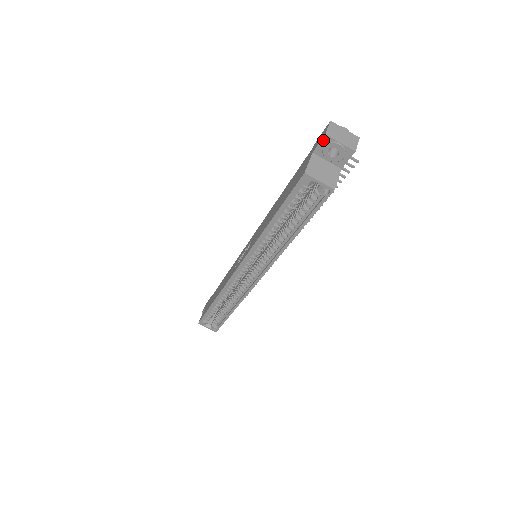
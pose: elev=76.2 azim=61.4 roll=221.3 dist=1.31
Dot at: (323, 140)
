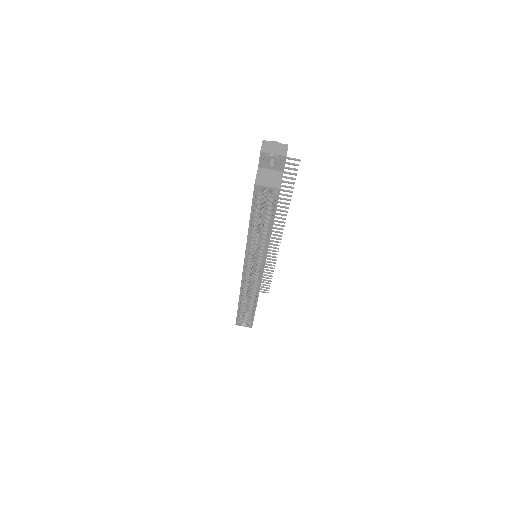
Dot at: (261, 156)
